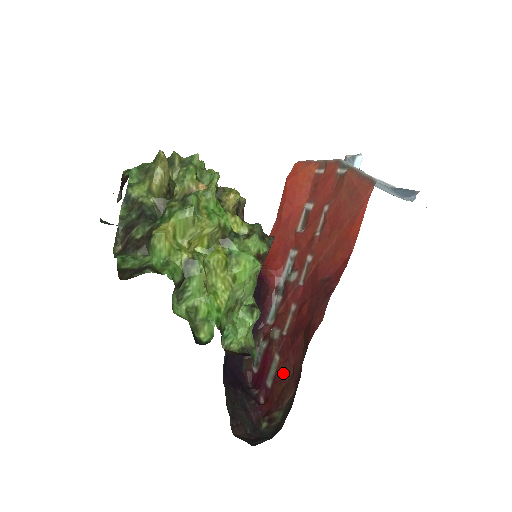
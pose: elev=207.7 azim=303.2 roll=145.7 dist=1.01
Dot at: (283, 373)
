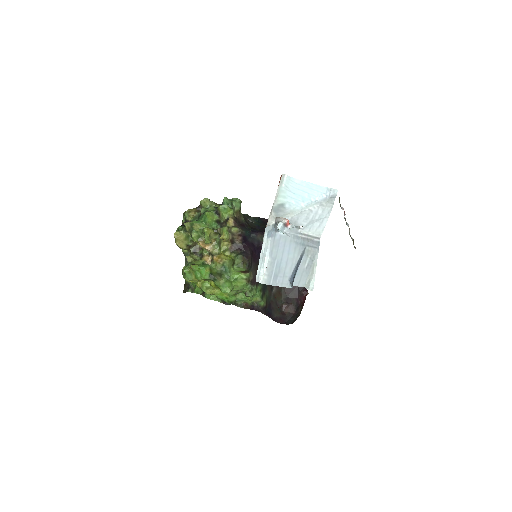
Dot at: occluded
